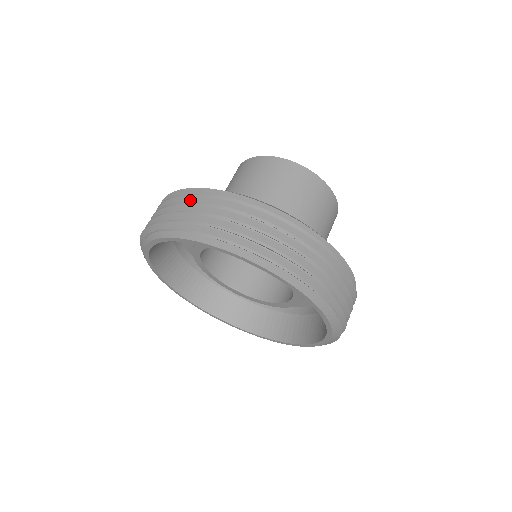
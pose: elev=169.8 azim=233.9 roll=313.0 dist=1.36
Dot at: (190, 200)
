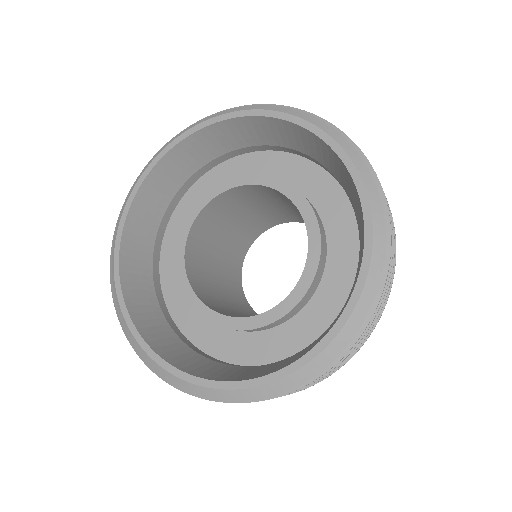
Dot at: occluded
